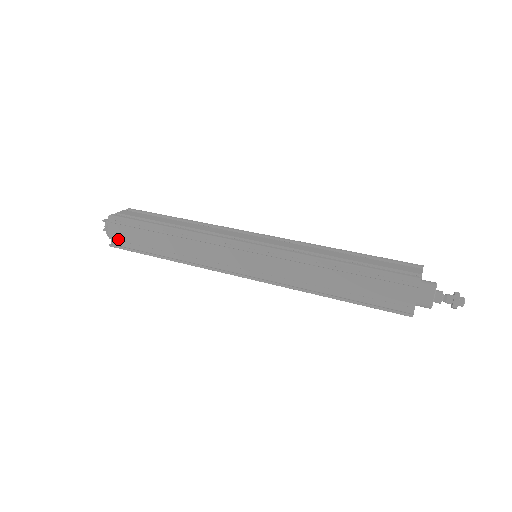
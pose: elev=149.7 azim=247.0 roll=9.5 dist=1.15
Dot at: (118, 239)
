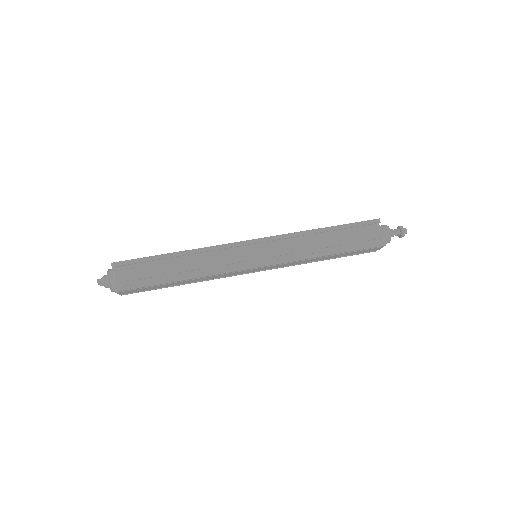
Dot at: occluded
